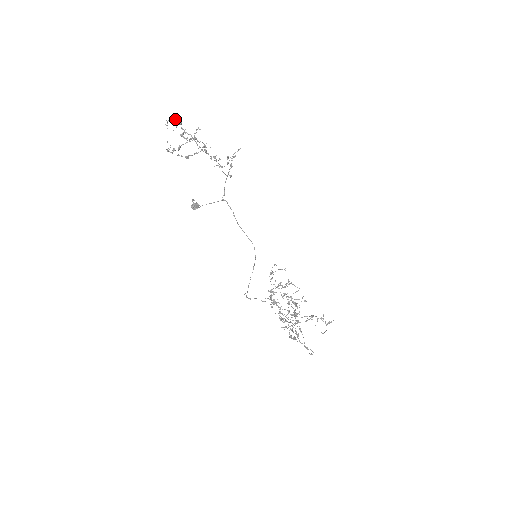
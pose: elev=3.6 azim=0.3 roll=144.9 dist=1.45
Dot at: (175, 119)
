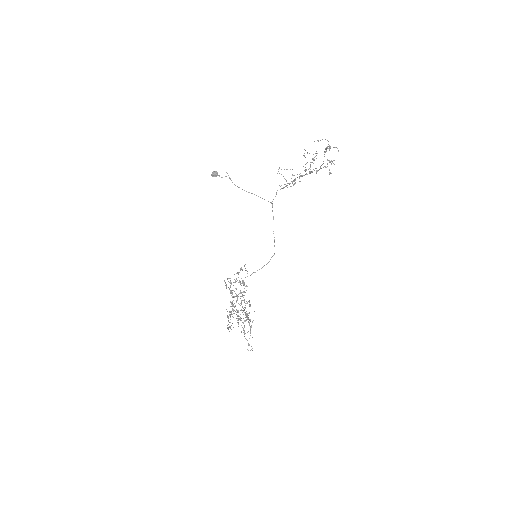
Dot at: (333, 147)
